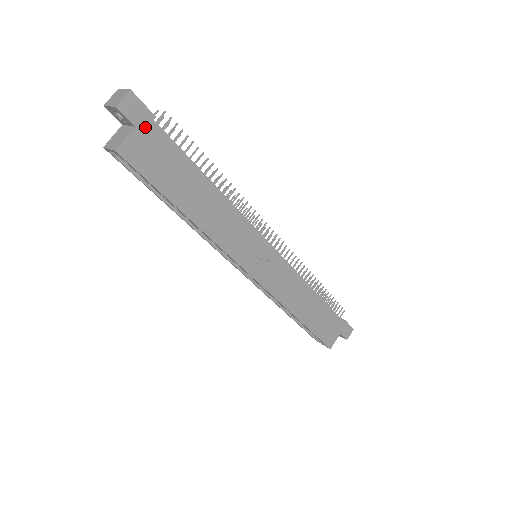
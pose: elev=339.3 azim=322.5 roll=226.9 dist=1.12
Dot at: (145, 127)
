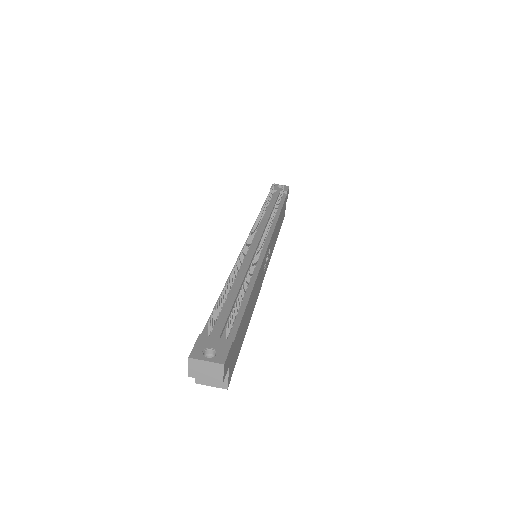
Dot at: (231, 354)
